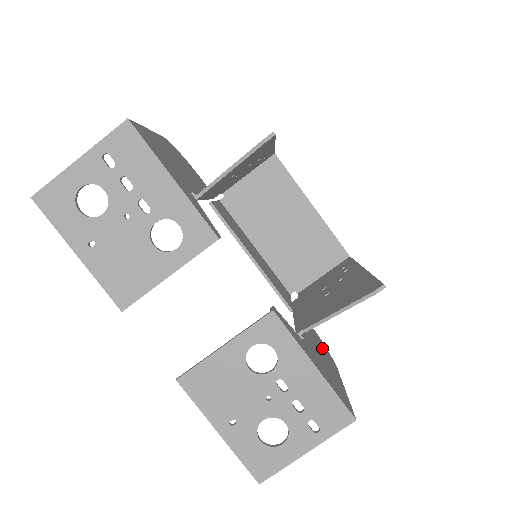
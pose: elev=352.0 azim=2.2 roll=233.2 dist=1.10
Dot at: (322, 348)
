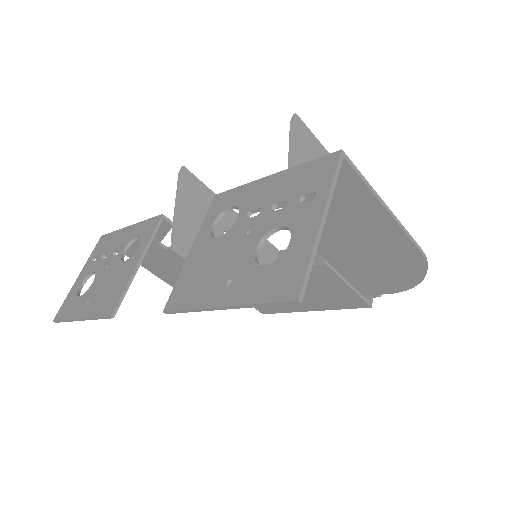
Dot at: (388, 257)
